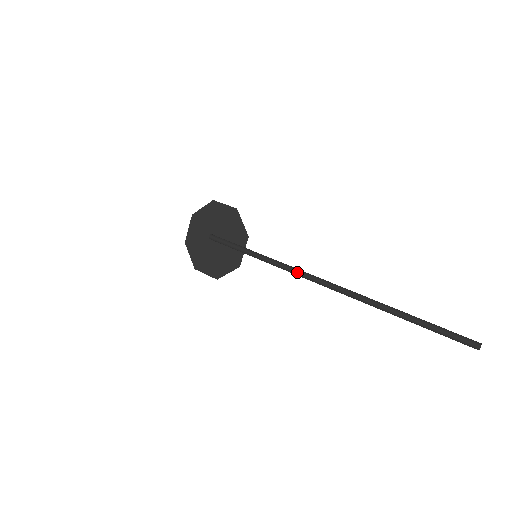
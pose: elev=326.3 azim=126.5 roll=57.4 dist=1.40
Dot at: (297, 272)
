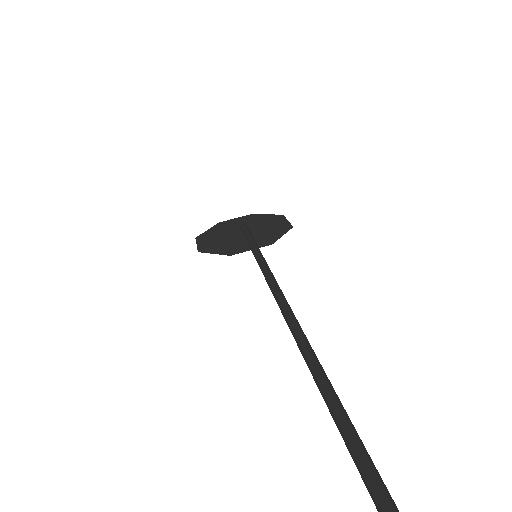
Dot at: (273, 279)
